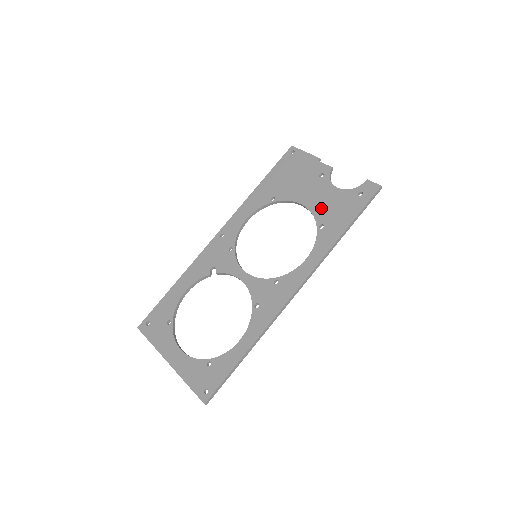
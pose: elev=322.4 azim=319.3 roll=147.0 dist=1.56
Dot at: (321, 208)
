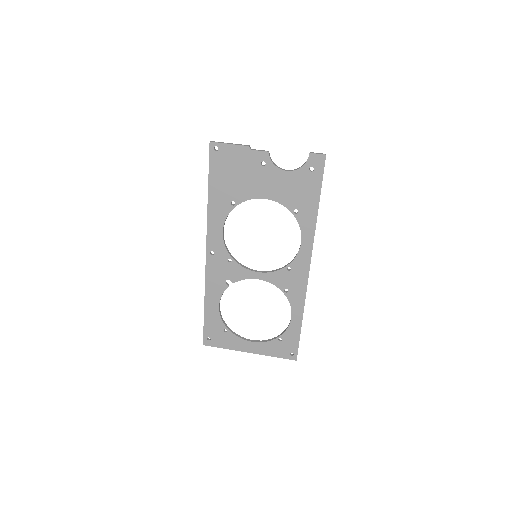
Dot at: (285, 196)
